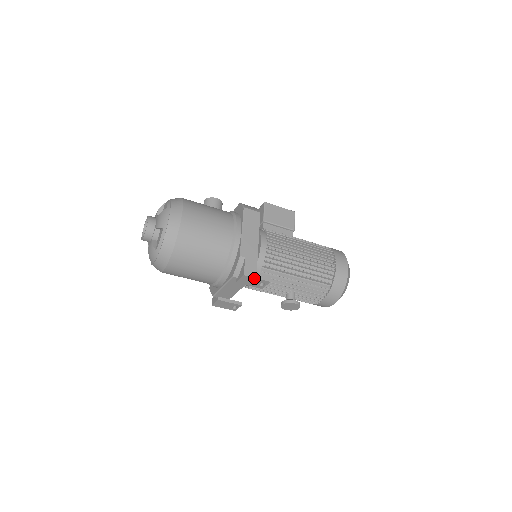
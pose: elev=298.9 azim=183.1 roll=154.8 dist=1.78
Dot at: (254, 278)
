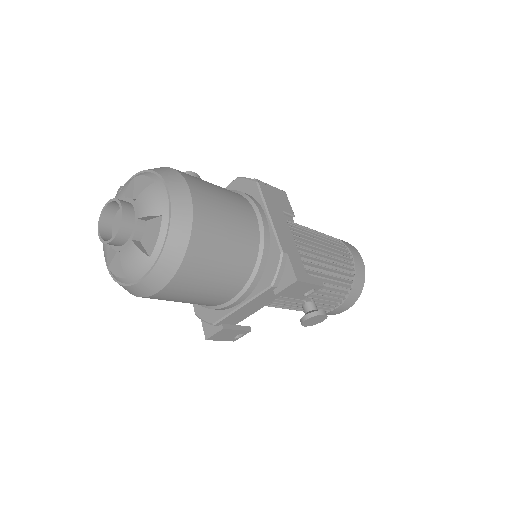
Dot at: (307, 283)
